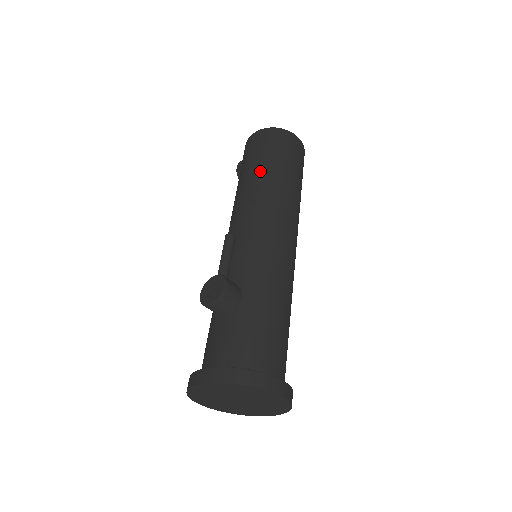
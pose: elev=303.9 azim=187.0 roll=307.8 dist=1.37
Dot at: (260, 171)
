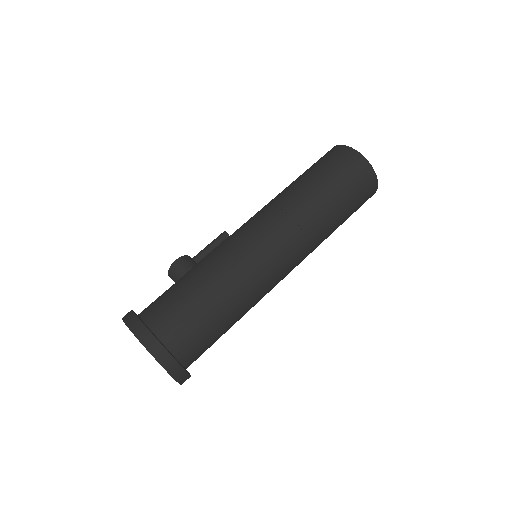
Dot at: occluded
